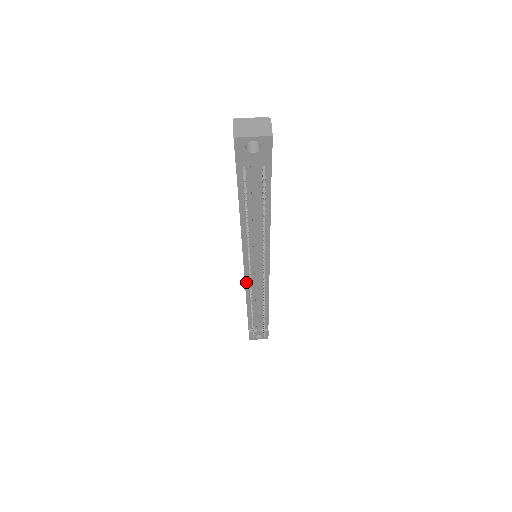
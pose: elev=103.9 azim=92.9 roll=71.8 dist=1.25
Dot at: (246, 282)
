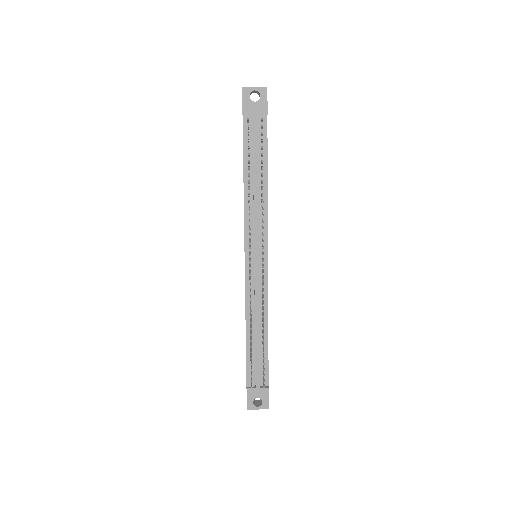
Dot at: (246, 281)
